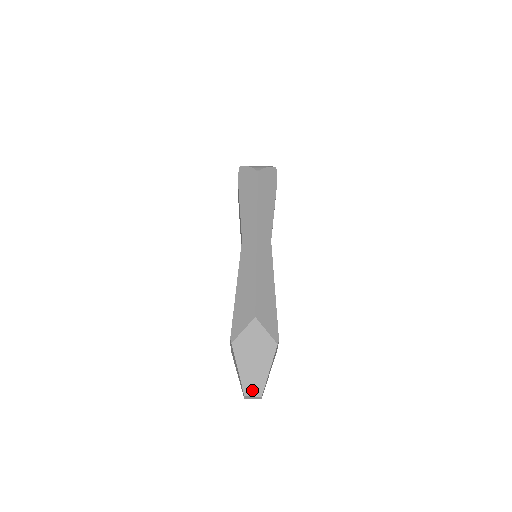
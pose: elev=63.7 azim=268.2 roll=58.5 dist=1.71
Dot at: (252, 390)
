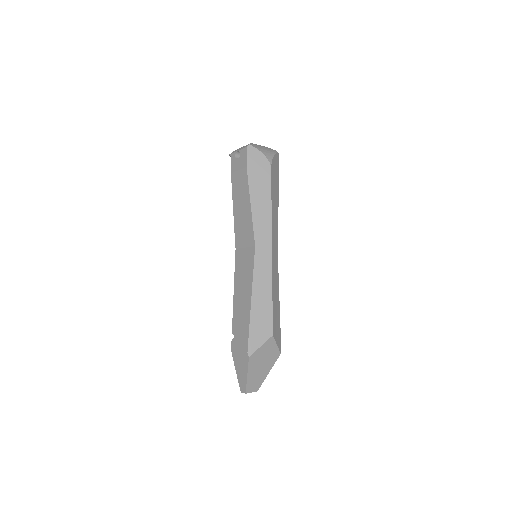
Dot at: (252, 388)
